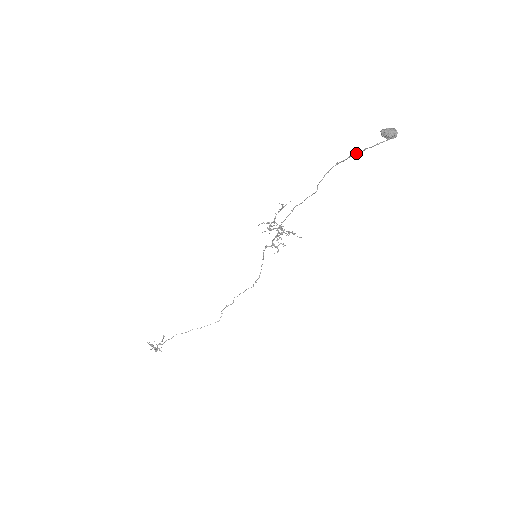
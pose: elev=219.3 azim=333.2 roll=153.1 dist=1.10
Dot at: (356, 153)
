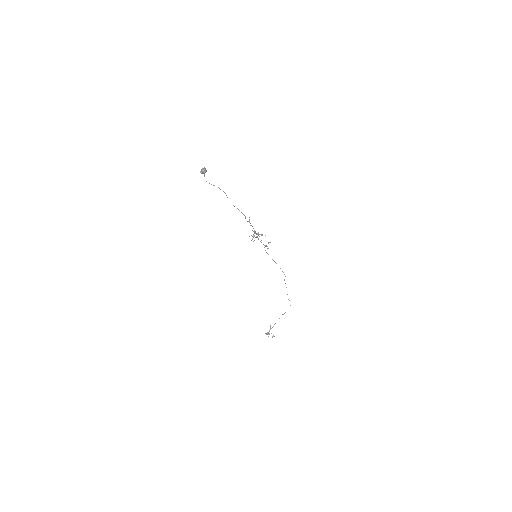
Dot at: occluded
